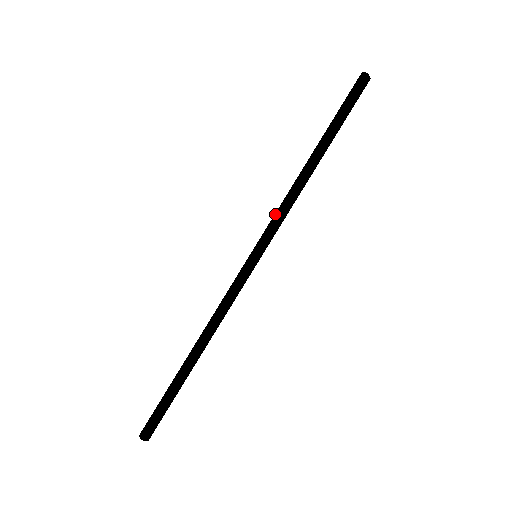
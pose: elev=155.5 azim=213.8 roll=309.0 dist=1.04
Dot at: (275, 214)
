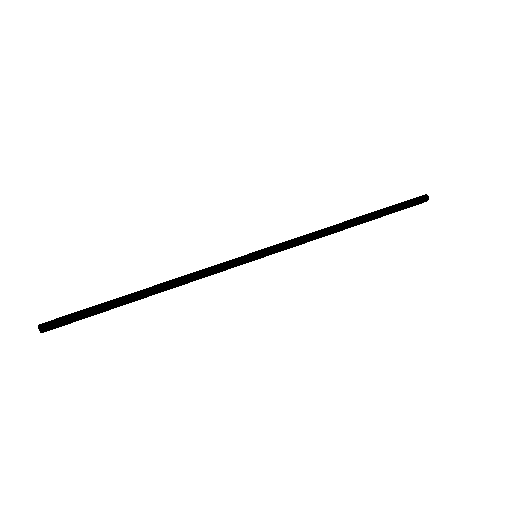
Dot at: (296, 238)
